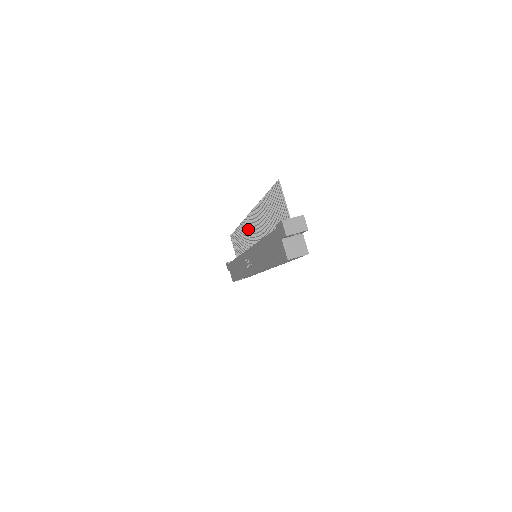
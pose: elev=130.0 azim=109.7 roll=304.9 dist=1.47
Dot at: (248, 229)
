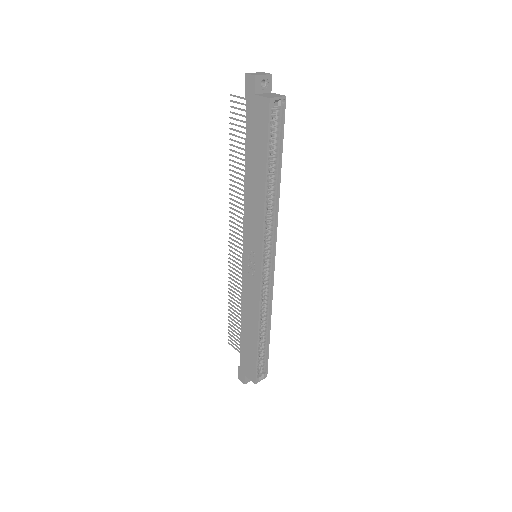
Dot at: (236, 254)
